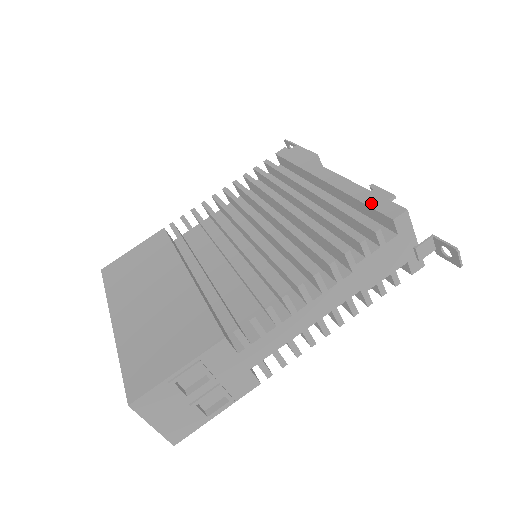
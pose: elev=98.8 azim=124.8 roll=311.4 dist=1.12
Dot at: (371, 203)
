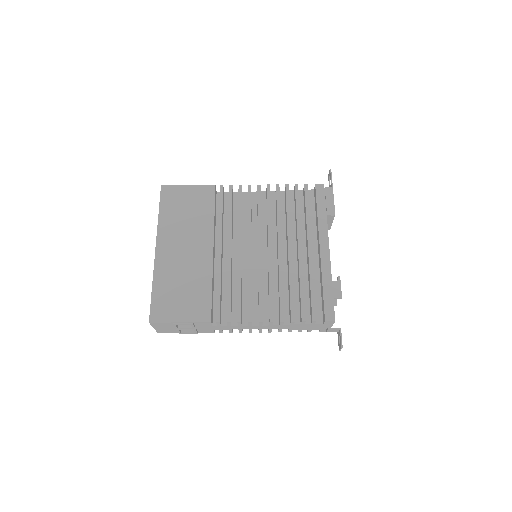
Dot at: (326, 298)
